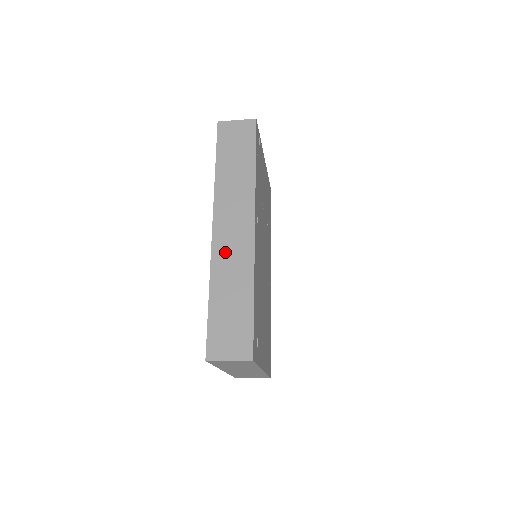
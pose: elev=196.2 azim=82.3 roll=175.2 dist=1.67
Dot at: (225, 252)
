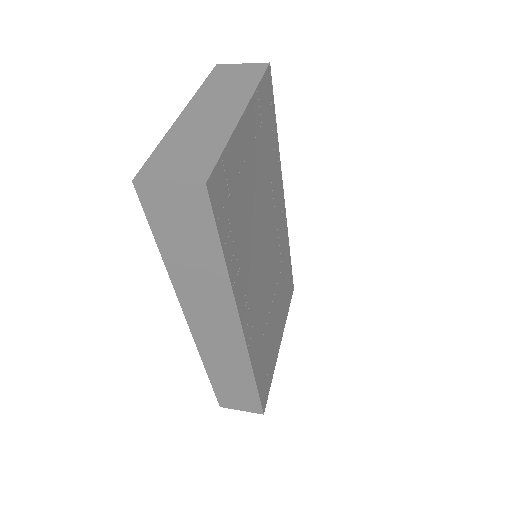
Dot at: (212, 347)
